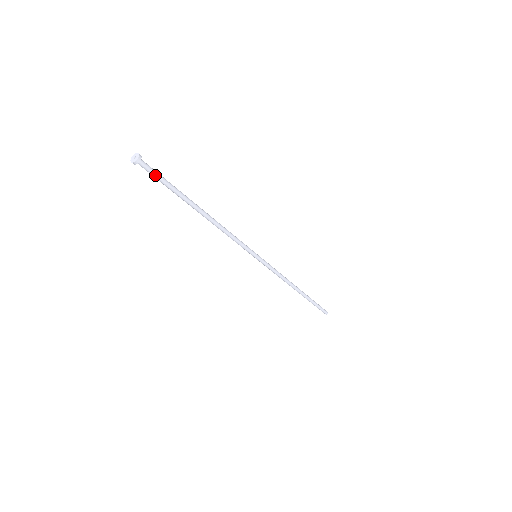
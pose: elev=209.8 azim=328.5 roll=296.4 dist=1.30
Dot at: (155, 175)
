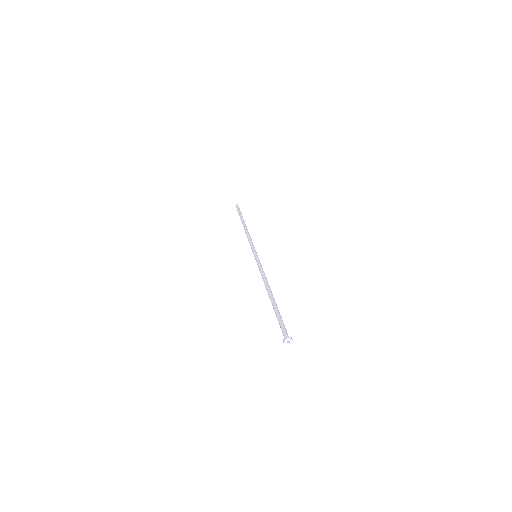
Dot at: (283, 330)
